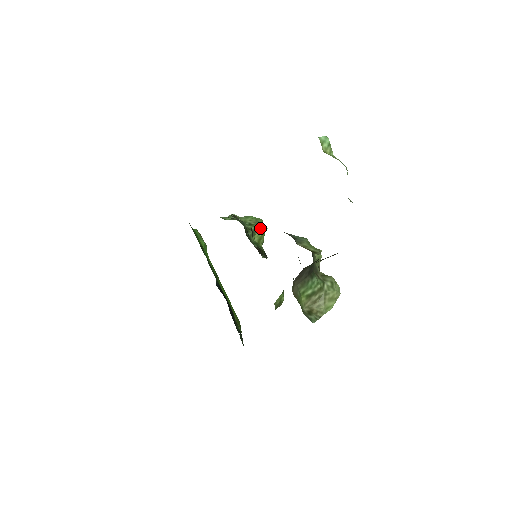
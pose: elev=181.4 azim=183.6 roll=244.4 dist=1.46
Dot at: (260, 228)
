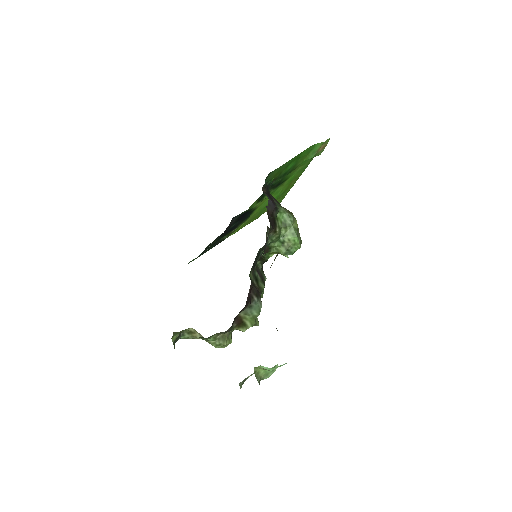
Dot at: (282, 253)
